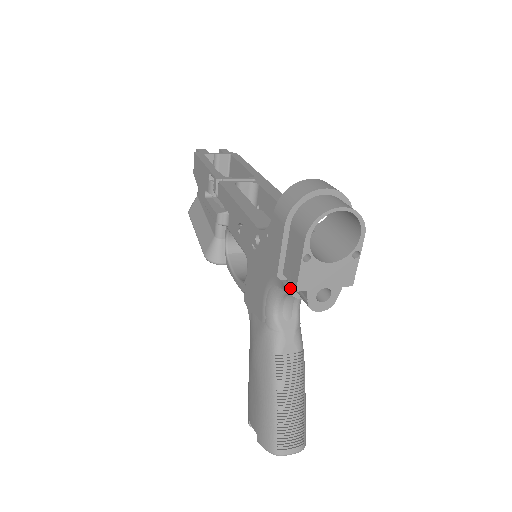
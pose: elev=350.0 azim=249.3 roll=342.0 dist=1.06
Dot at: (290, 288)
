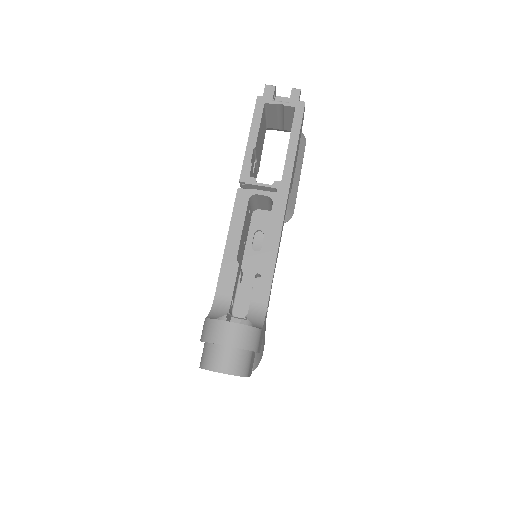
Dot at: occluded
